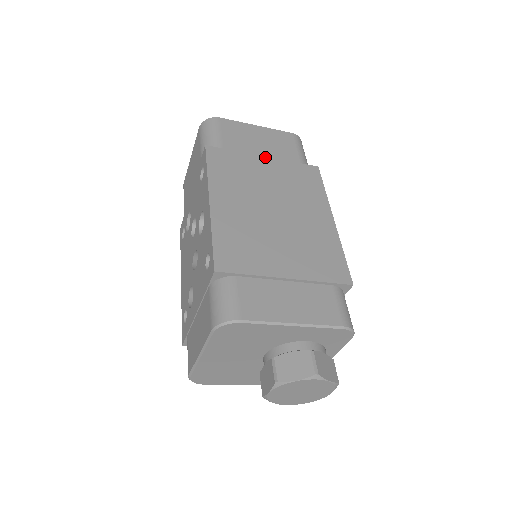
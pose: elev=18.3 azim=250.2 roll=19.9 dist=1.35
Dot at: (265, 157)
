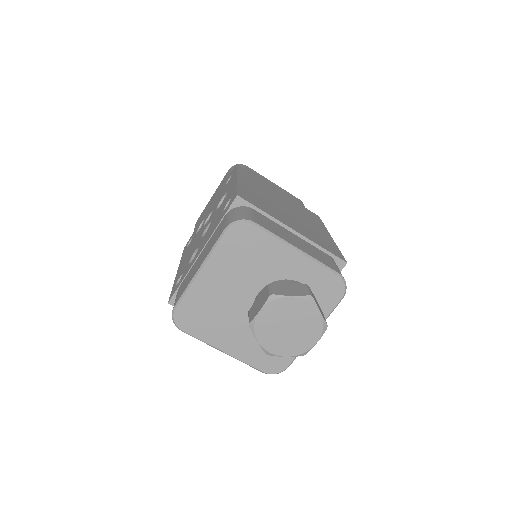
Dot at: occluded
